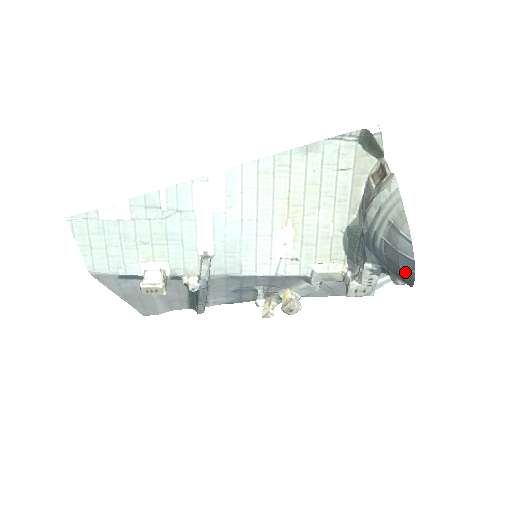
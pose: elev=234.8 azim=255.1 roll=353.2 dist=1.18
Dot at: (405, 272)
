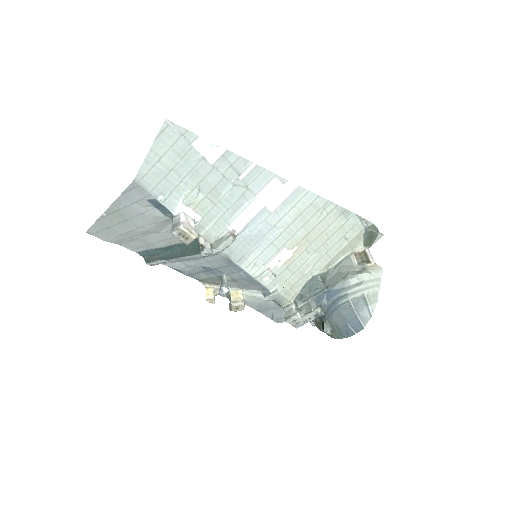
Dot at: (347, 329)
